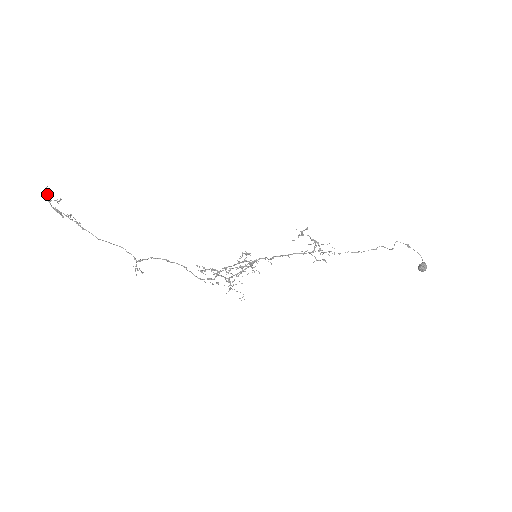
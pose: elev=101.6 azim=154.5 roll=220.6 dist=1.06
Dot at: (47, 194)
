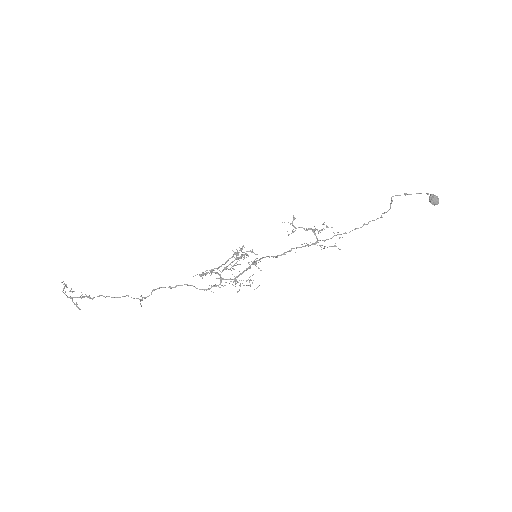
Dot at: (63, 289)
